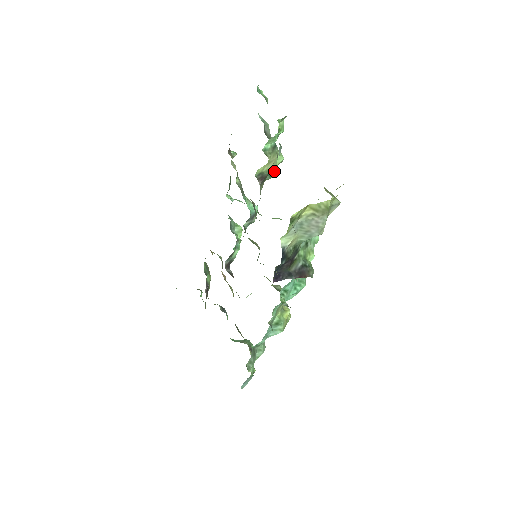
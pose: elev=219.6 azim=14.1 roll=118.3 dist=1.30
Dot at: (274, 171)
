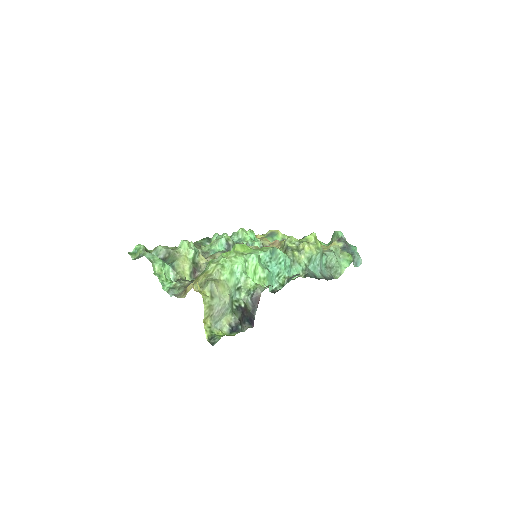
Dot at: (193, 252)
